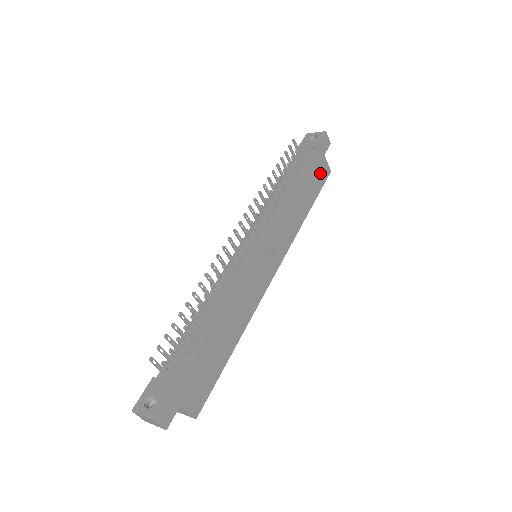
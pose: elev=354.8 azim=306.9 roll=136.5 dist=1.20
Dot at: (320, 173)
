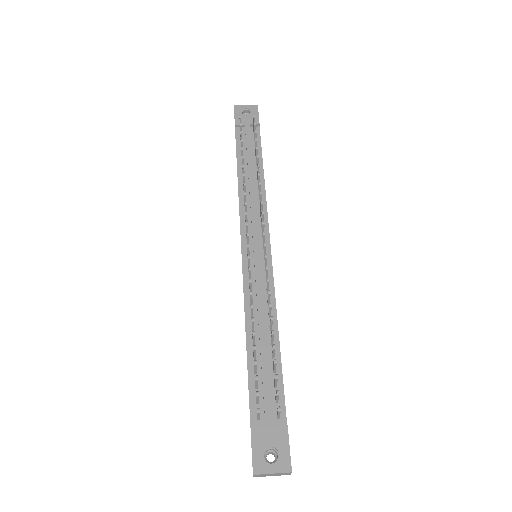
Dot at: occluded
